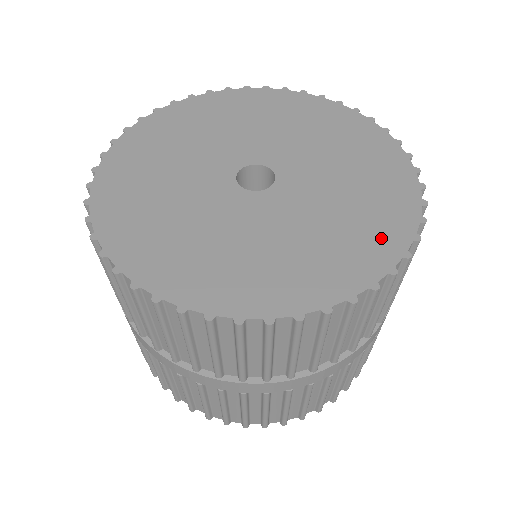
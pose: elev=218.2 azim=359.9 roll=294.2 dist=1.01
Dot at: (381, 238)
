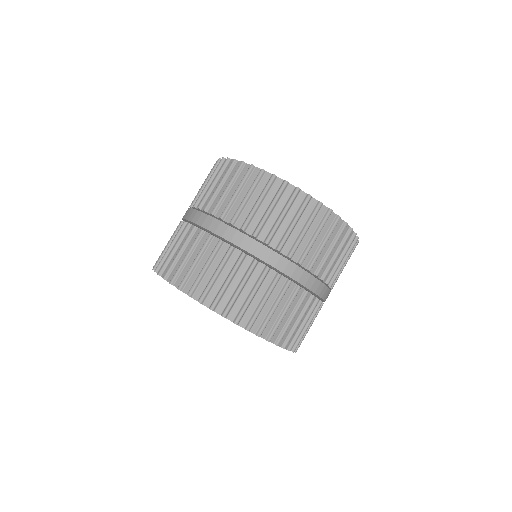
Dot at: occluded
